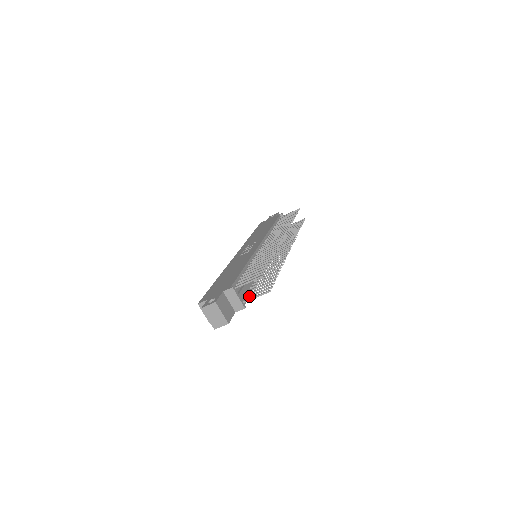
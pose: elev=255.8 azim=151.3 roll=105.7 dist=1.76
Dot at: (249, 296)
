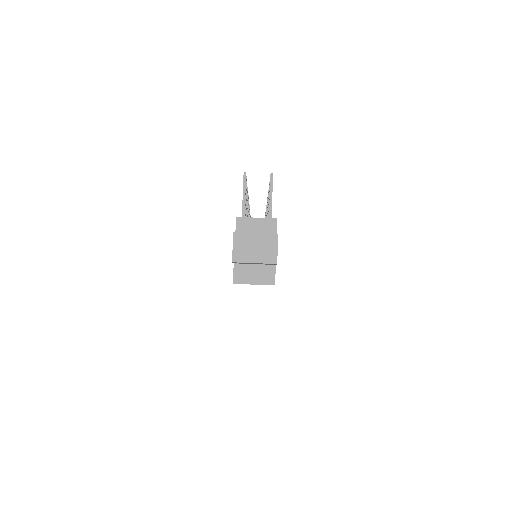
Dot at: occluded
